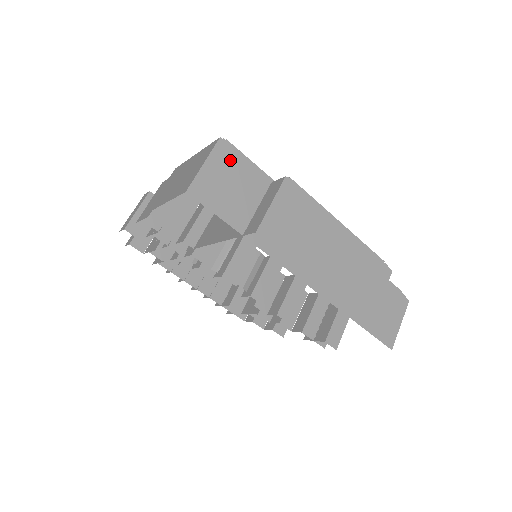
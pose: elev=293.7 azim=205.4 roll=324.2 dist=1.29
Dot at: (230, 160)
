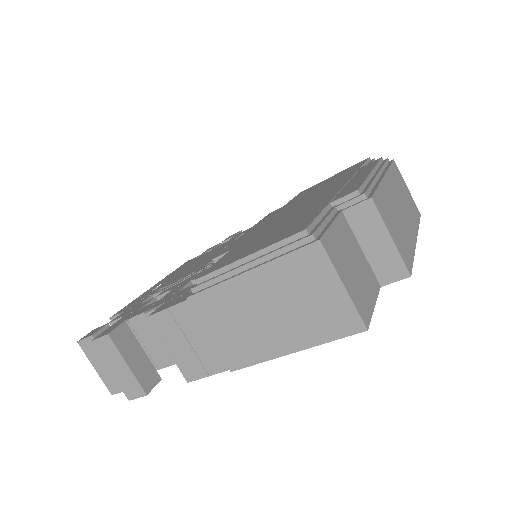
Dot at: (335, 246)
